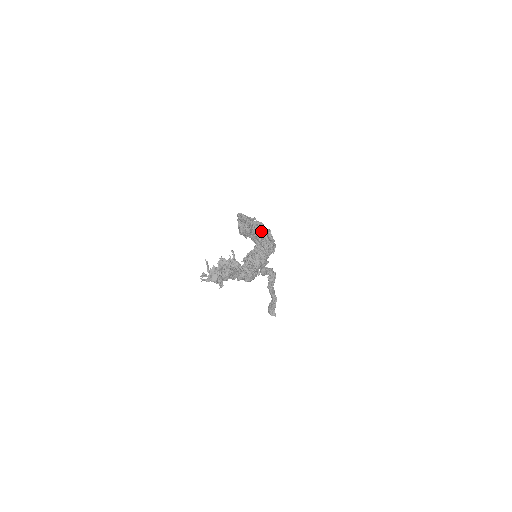
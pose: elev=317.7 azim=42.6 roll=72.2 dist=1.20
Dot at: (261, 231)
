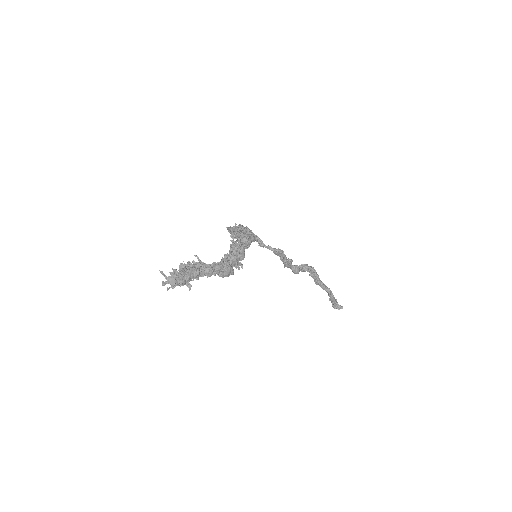
Dot at: (238, 231)
